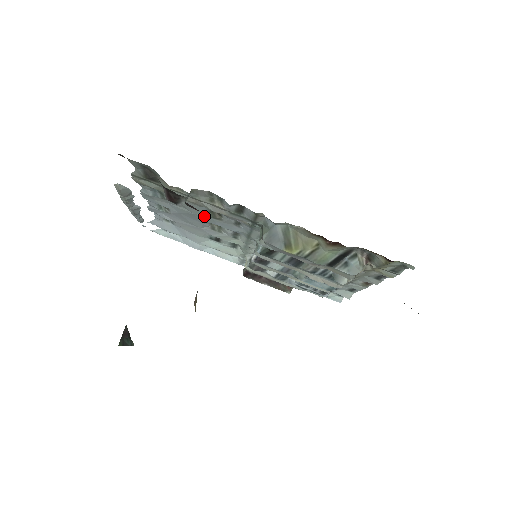
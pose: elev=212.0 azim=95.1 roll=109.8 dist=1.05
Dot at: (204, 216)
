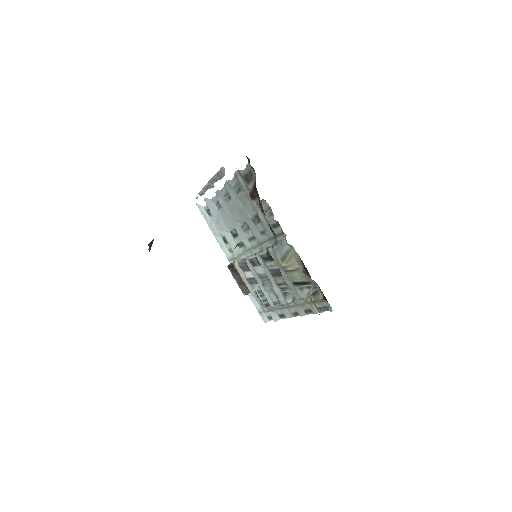
Dot at: (249, 216)
